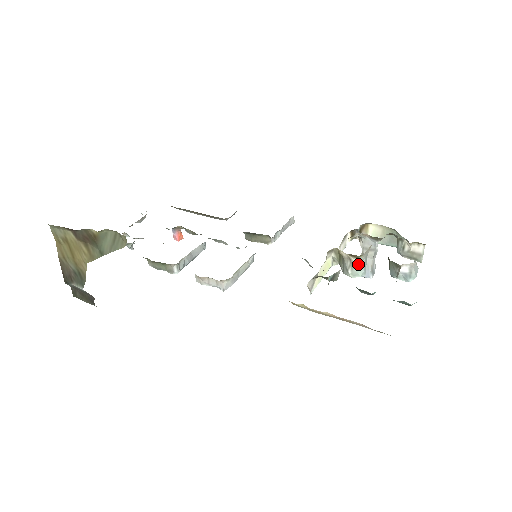
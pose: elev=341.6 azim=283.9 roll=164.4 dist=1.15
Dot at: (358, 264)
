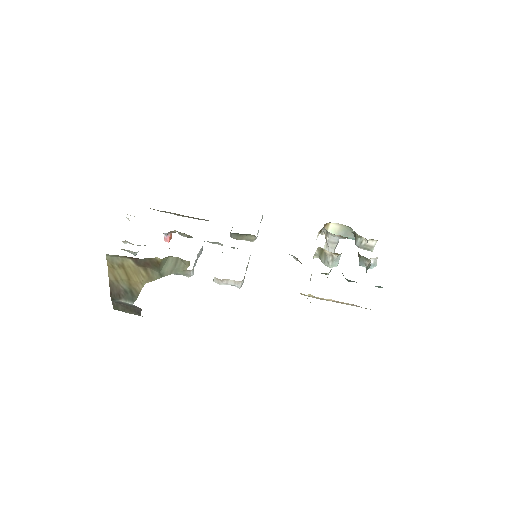
Dot at: (337, 258)
